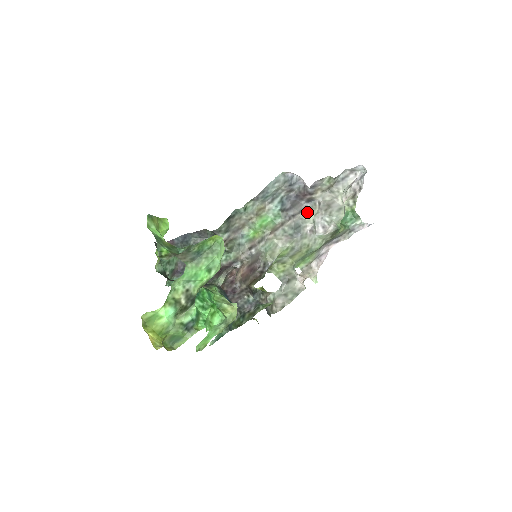
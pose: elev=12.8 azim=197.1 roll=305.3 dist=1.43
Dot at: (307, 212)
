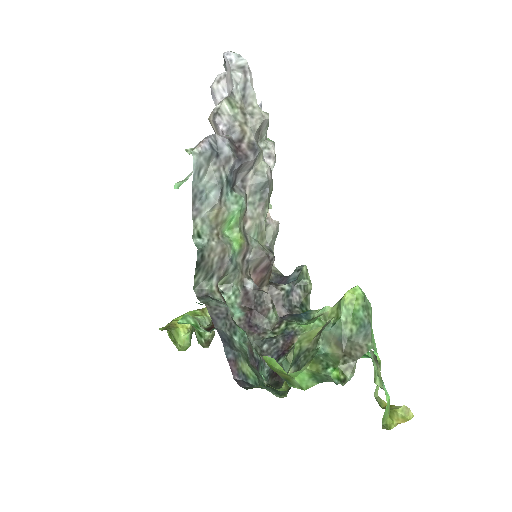
Dot at: (257, 162)
